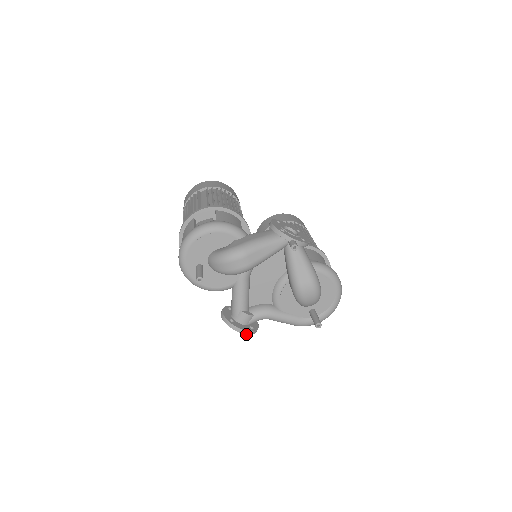
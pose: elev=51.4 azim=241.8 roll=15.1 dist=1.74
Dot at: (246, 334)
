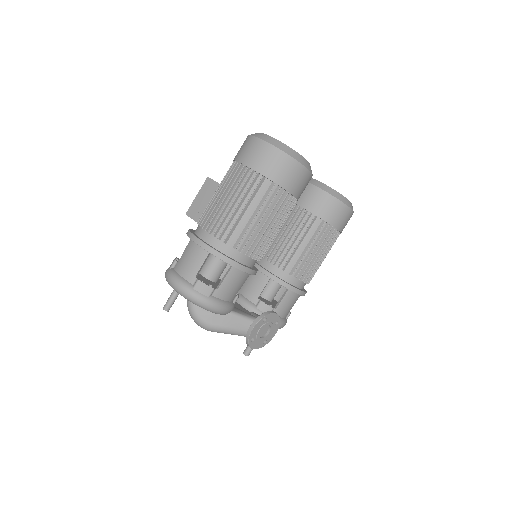
Dot at: occluded
